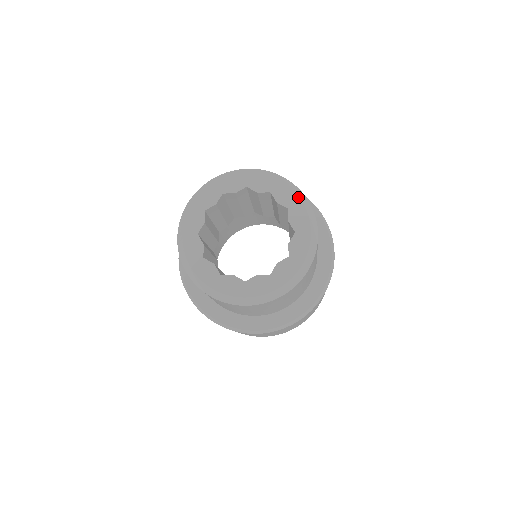
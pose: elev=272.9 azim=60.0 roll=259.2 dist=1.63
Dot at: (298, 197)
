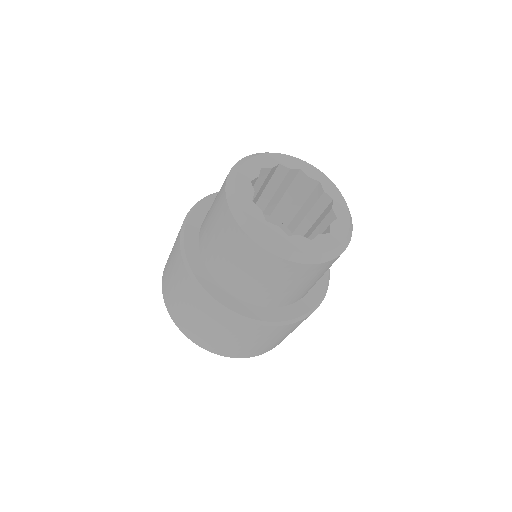
Dot at: (298, 158)
